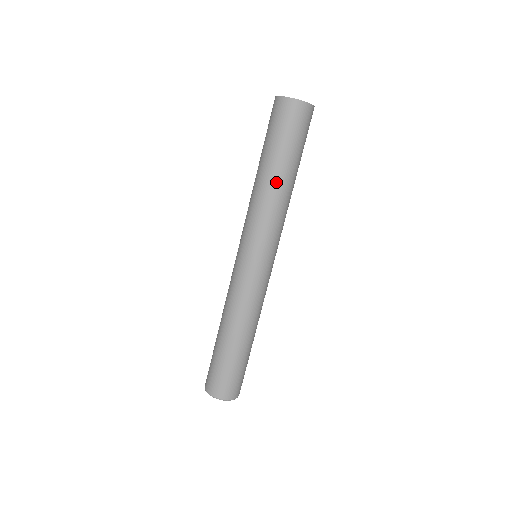
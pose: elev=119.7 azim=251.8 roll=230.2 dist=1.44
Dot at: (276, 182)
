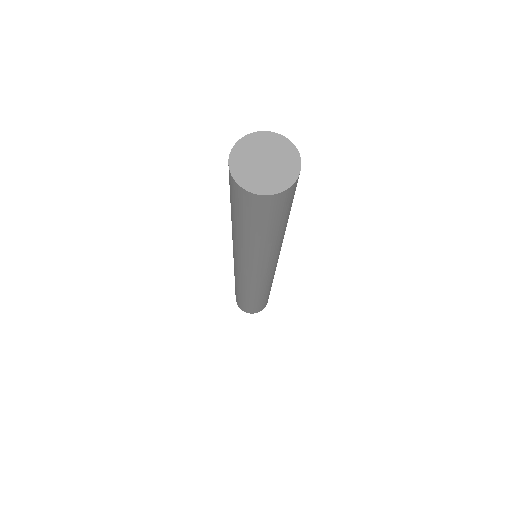
Dot at: (253, 245)
